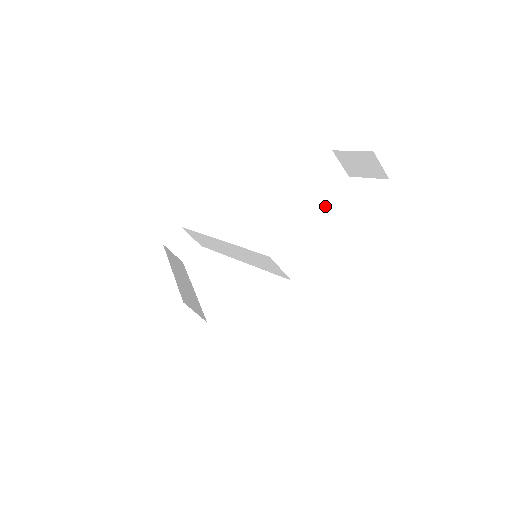
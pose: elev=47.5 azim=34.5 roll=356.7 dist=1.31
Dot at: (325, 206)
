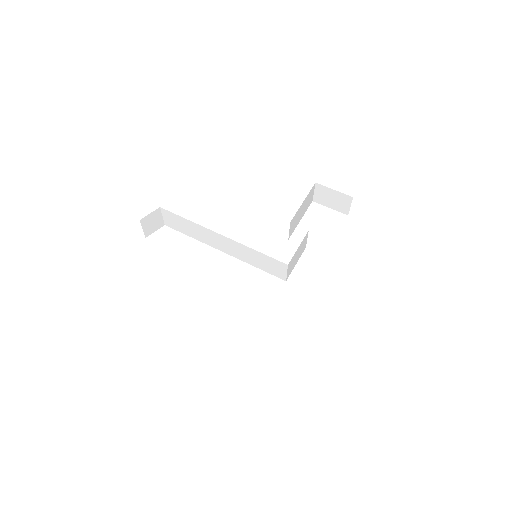
Dot at: occluded
